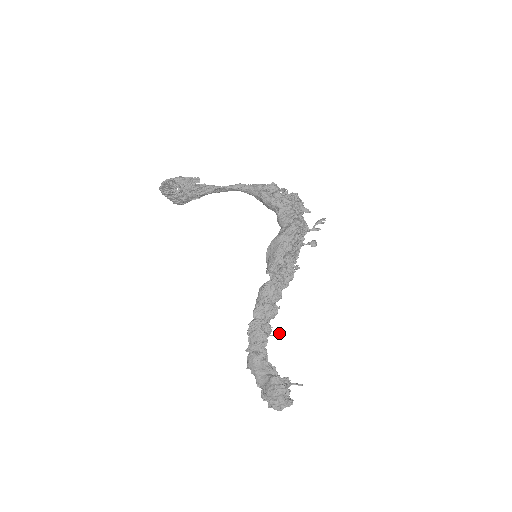
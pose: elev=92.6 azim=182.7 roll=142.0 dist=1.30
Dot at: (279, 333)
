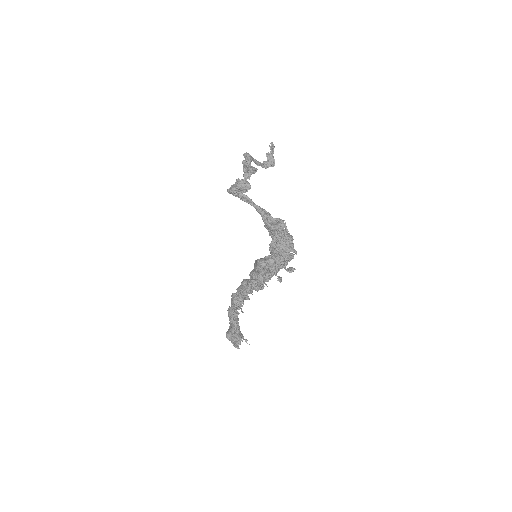
Dot at: occluded
